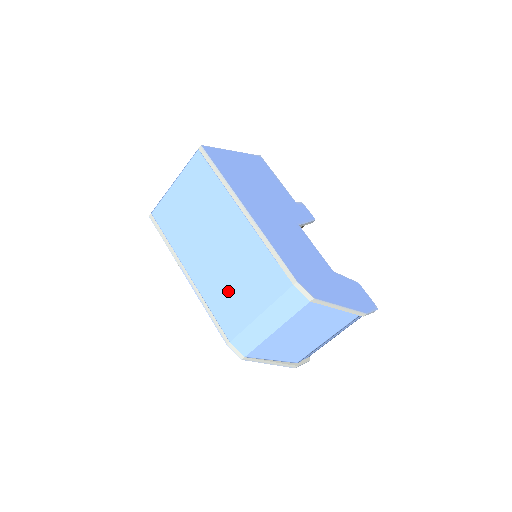
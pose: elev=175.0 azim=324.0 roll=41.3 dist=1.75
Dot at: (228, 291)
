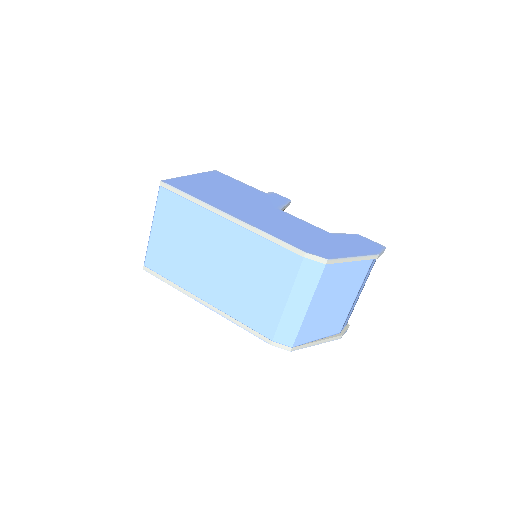
Dot at: (248, 296)
